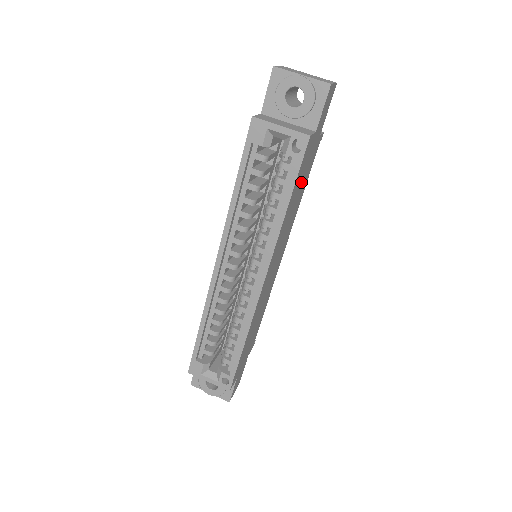
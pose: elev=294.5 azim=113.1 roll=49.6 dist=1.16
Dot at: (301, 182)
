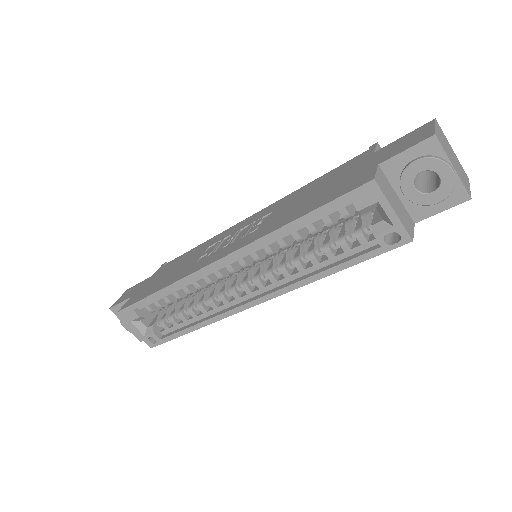
Dot at: occluded
